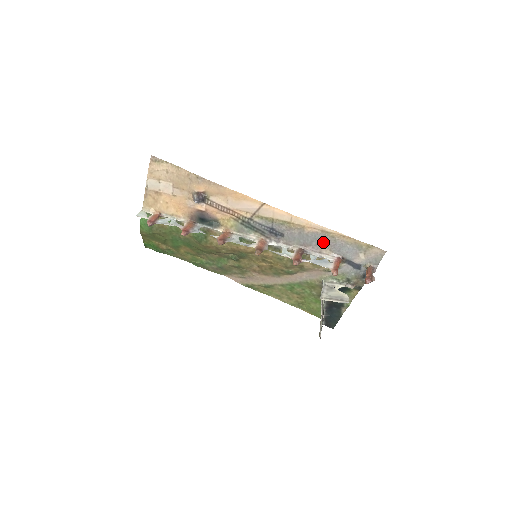
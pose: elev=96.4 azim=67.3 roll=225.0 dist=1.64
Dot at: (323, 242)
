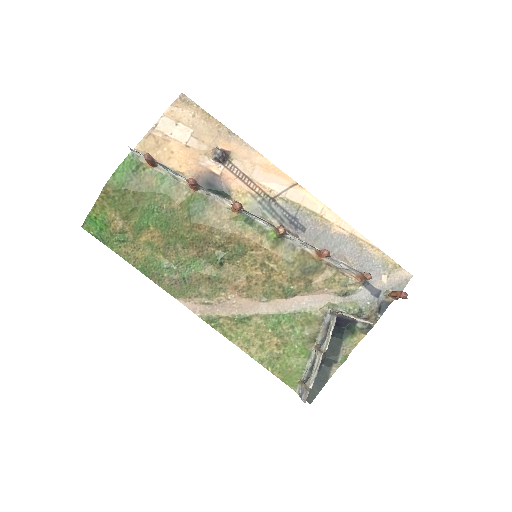
Dot at: (347, 250)
